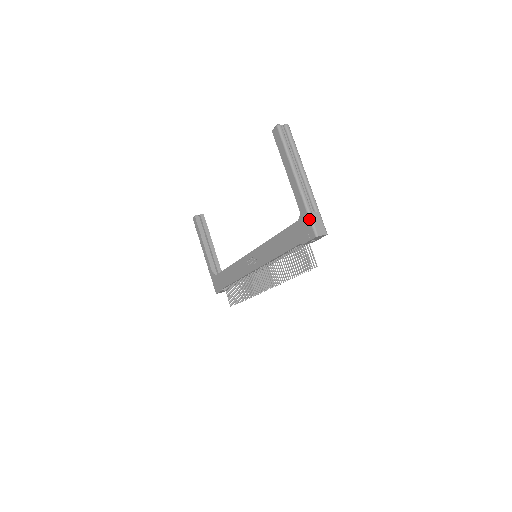
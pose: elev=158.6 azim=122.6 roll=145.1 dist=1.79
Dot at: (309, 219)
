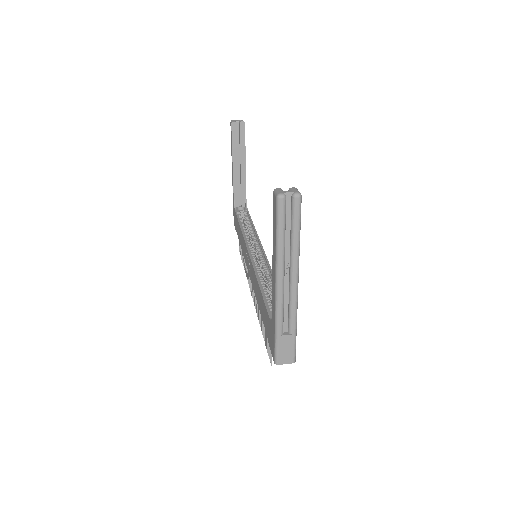
Dot at: (274, 341)
